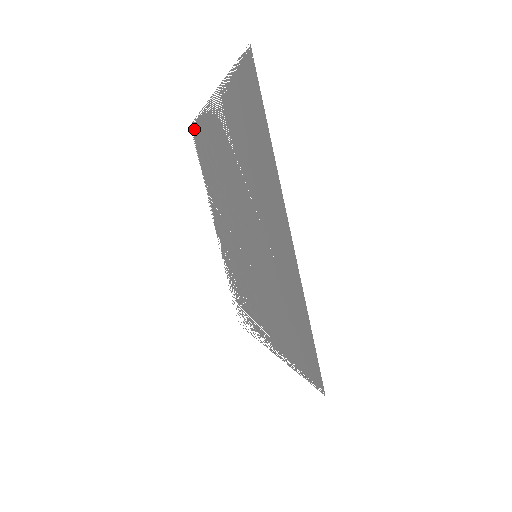
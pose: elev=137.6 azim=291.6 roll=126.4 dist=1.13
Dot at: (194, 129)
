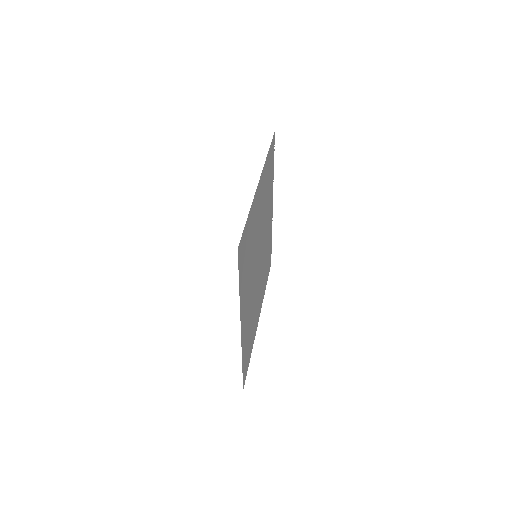
Dot at: (270, 259)
